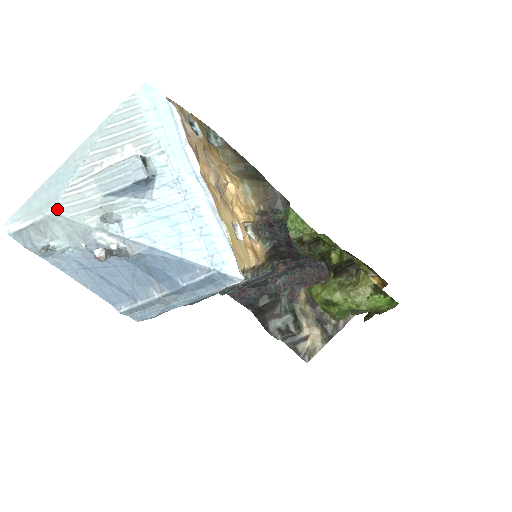
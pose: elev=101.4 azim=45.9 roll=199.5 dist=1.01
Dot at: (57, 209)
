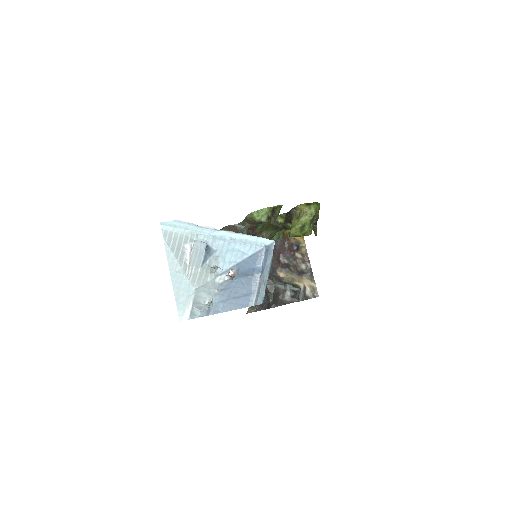
Dot at: (195, 286)
